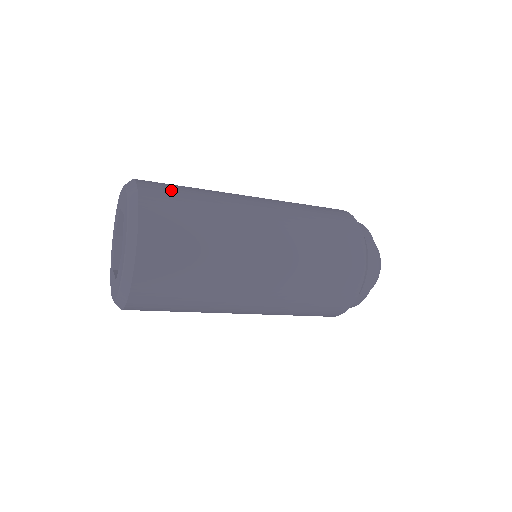
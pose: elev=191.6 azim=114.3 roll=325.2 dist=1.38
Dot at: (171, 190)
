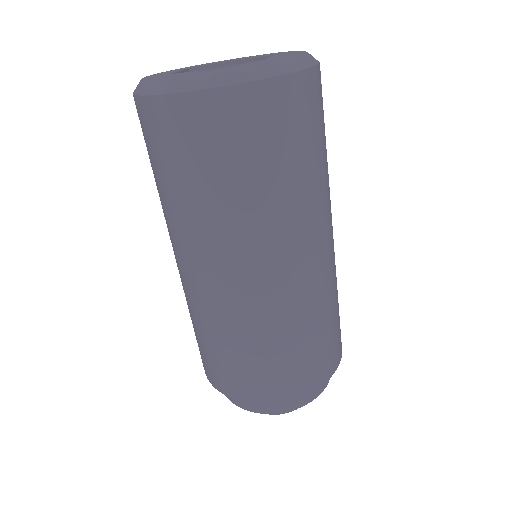
Dot at: occluded
